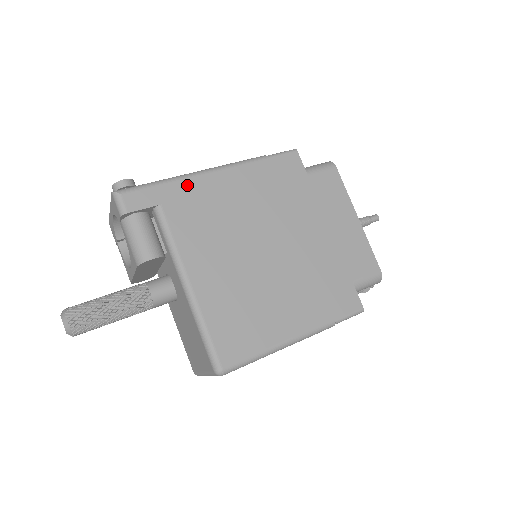
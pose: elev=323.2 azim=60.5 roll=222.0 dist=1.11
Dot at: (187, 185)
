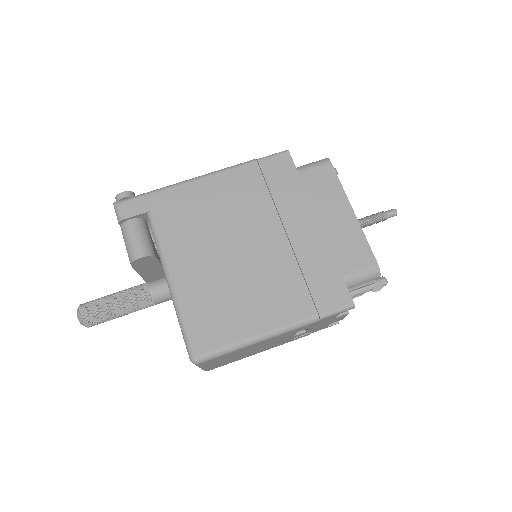
Dot at: (176, 192)
